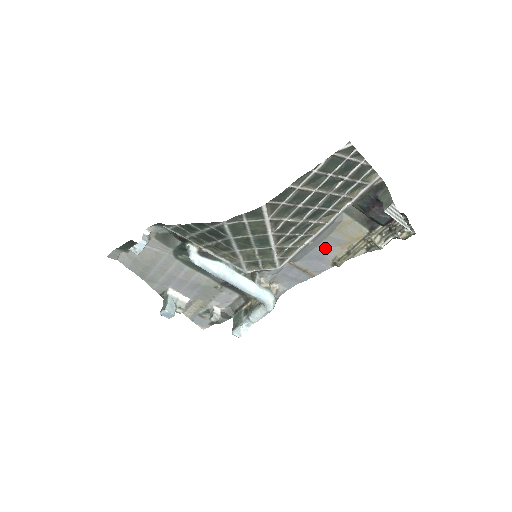
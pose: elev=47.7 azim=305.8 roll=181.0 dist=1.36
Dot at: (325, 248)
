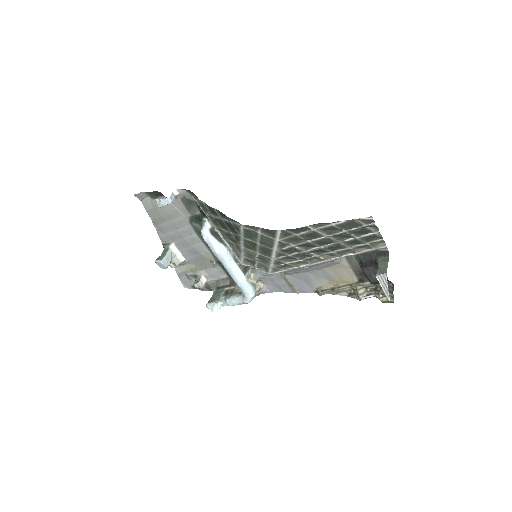
Dot at: (316, 276)
